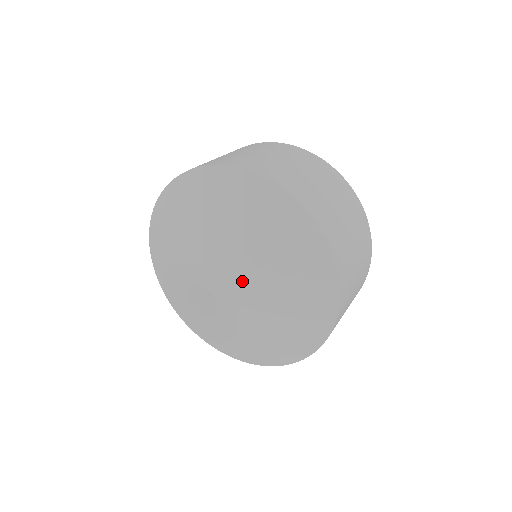
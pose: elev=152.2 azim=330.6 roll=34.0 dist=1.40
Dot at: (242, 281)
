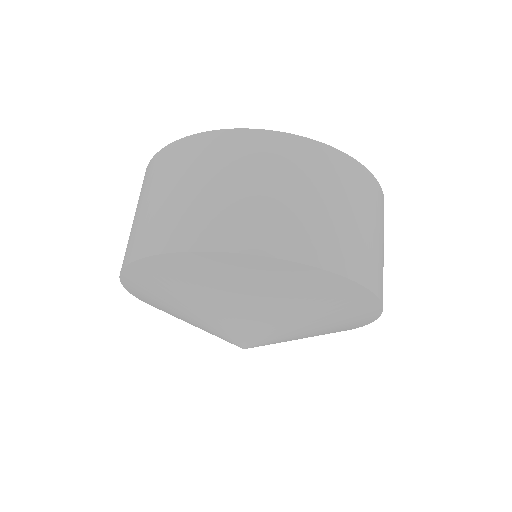
Dot at: (263, 331)
